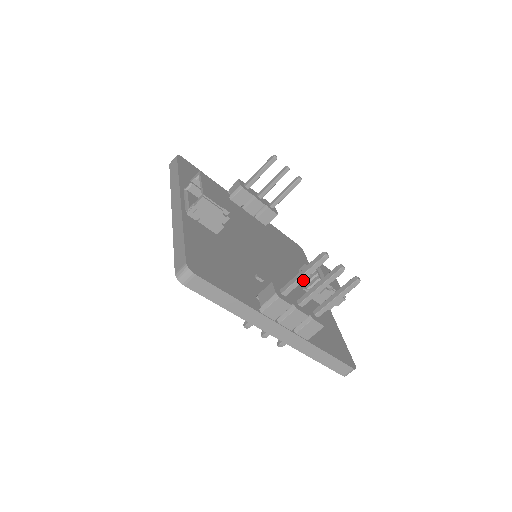
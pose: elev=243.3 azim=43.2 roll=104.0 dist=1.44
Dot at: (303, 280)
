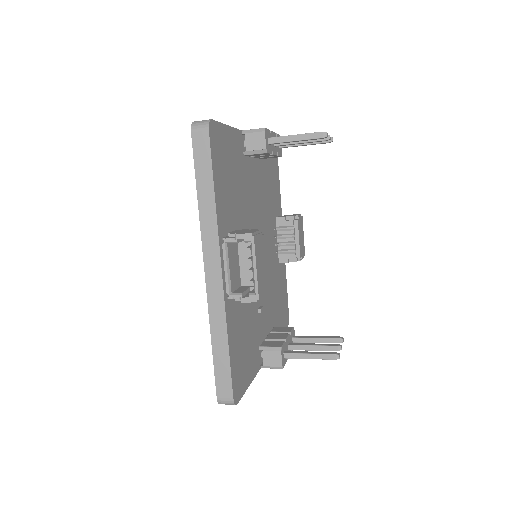
Dot at: (307, 357)
